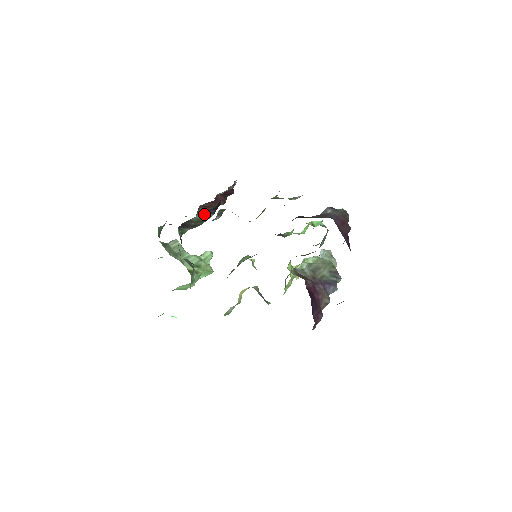
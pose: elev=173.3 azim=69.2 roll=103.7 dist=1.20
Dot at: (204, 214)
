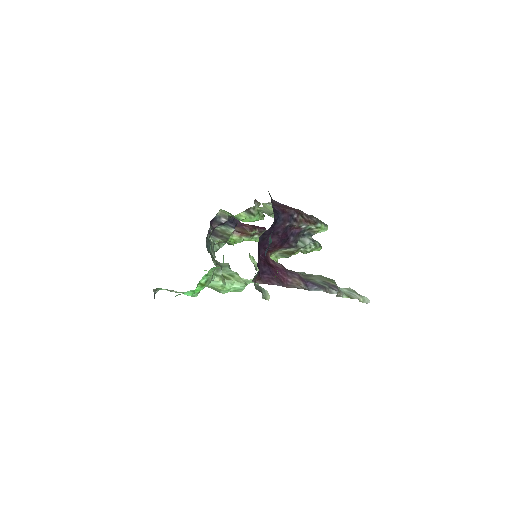
Dot at: (226, 226)
